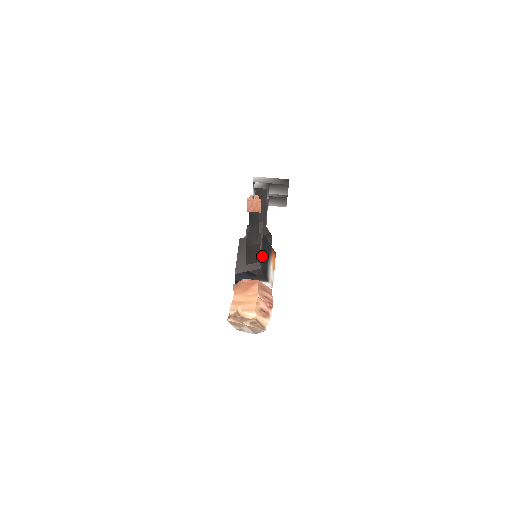
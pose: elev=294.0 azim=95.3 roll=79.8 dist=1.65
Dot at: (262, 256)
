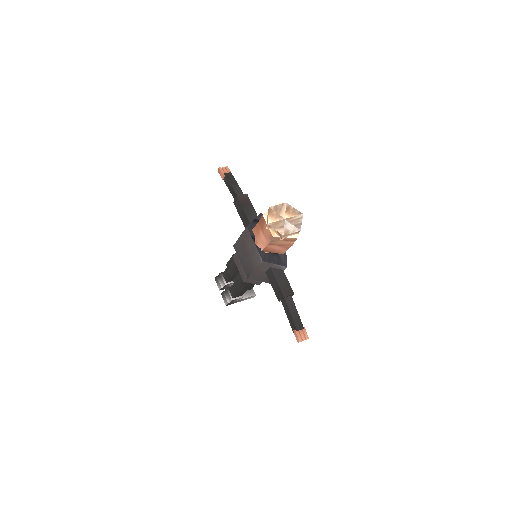
Dot at: occluded
